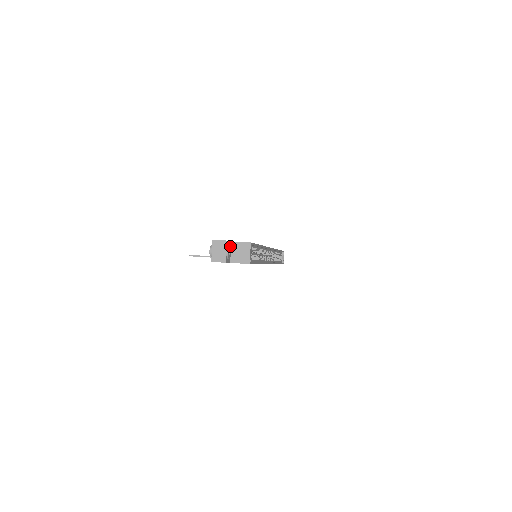
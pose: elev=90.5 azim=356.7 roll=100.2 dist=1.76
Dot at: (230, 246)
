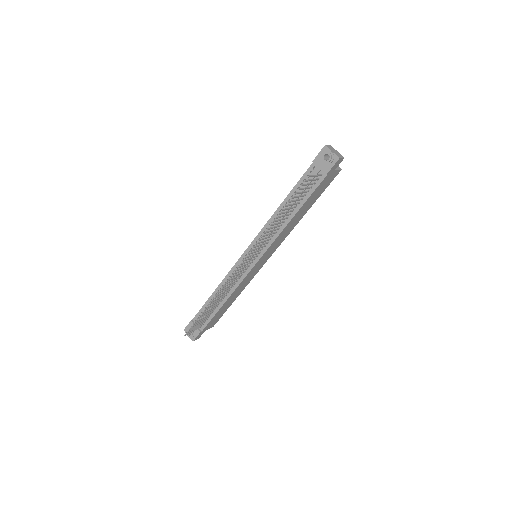
Dot at: occluded
